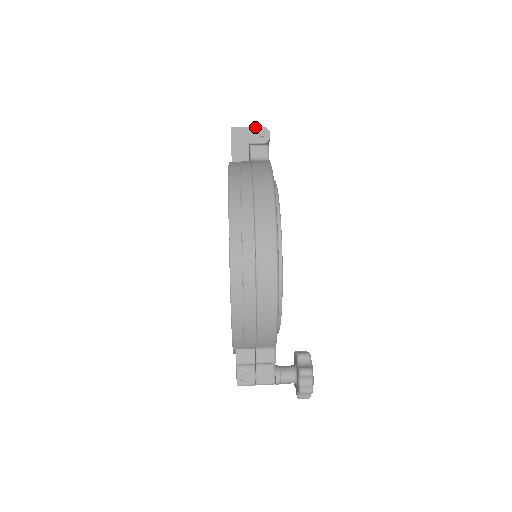
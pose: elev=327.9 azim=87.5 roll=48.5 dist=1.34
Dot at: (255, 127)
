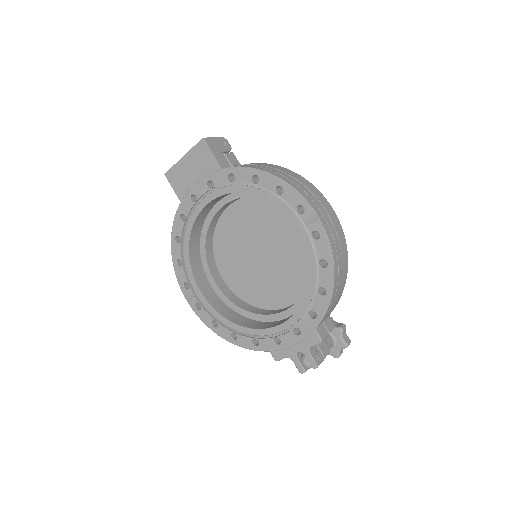
Dot at: (218, 137)
